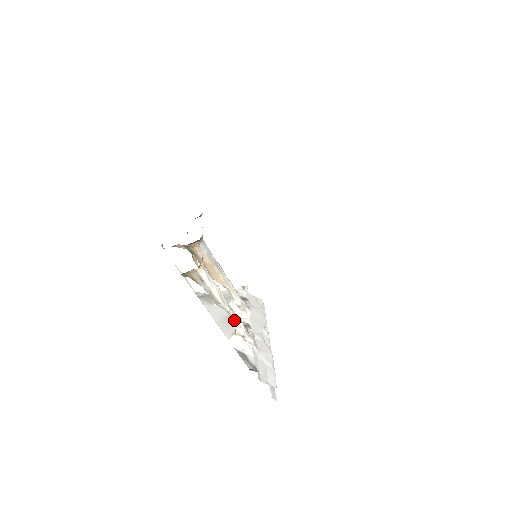
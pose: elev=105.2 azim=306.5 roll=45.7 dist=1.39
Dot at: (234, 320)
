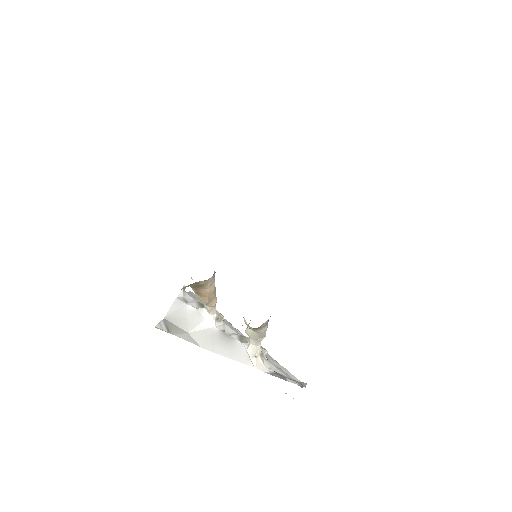
Dot at: (258, 343)
